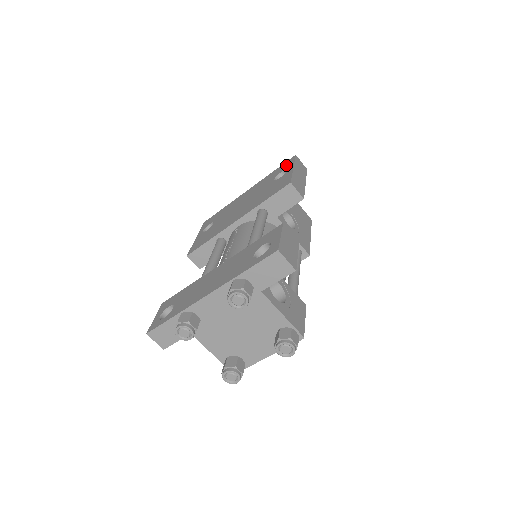
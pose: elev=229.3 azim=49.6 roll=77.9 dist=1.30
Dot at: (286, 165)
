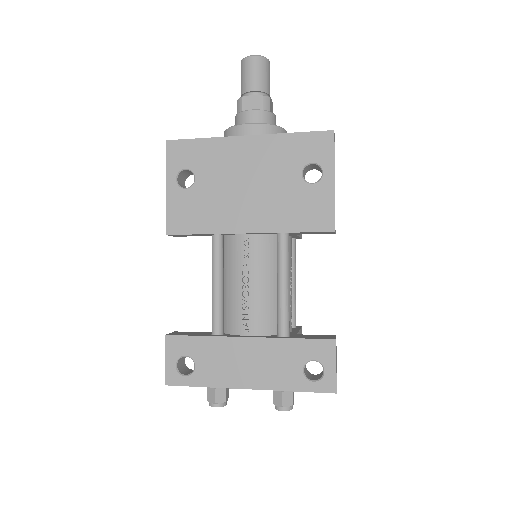
Dot at: (320, 149)
